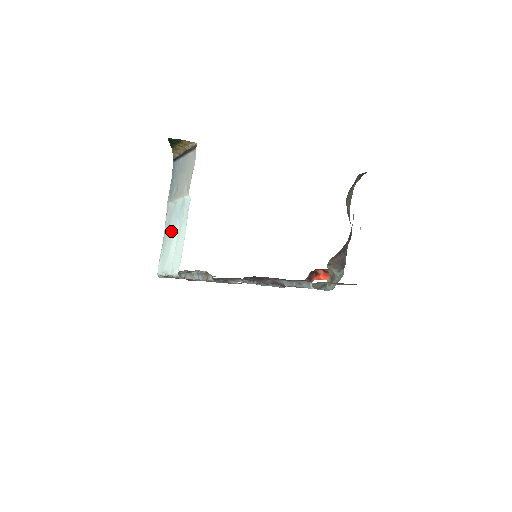
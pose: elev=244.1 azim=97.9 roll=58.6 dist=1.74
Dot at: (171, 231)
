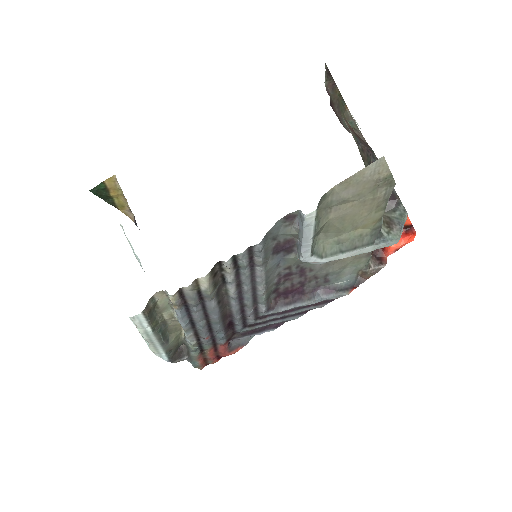
Dot at: occluded
